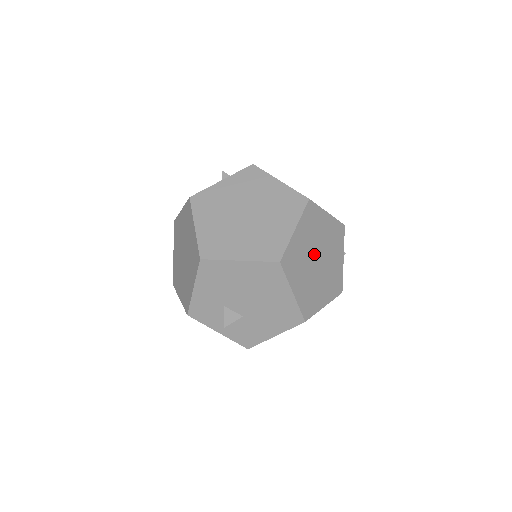
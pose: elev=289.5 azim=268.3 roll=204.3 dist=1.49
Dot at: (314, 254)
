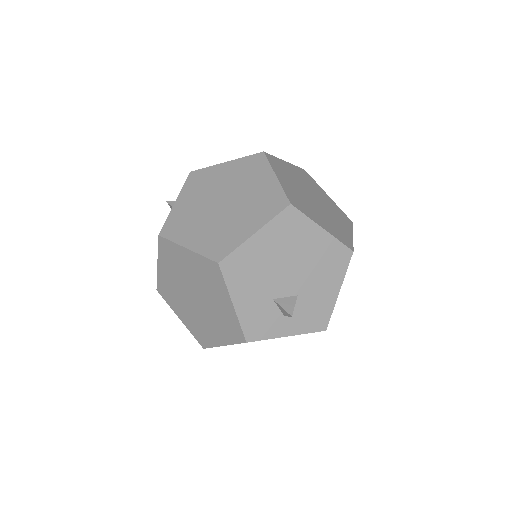
Dot at: (307, 195)
